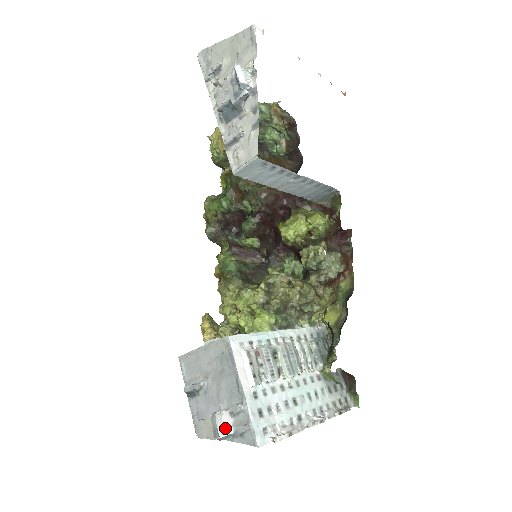
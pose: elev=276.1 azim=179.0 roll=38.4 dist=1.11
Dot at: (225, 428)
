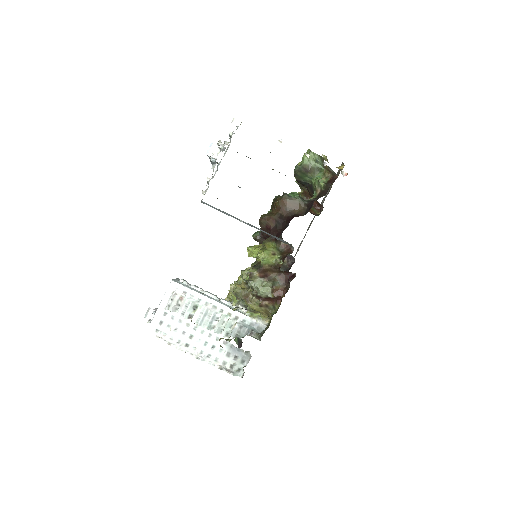
Dot at: (148, 316)
